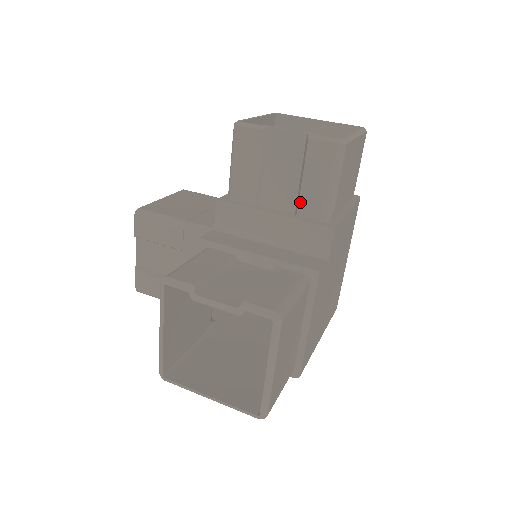
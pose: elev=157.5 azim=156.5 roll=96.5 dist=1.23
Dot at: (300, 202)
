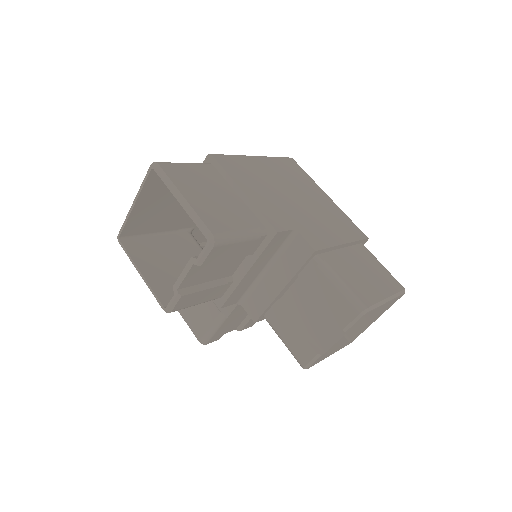
Dot at: occluded
